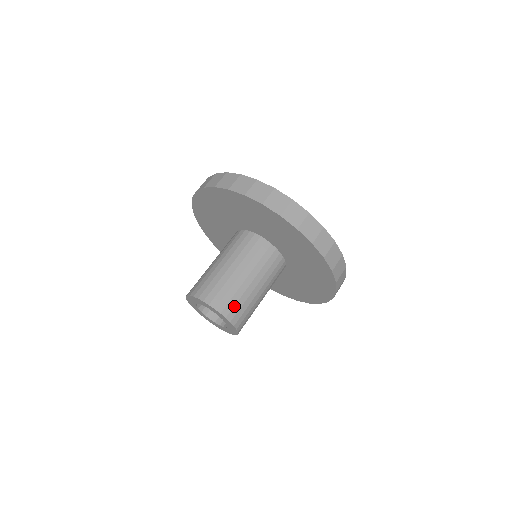
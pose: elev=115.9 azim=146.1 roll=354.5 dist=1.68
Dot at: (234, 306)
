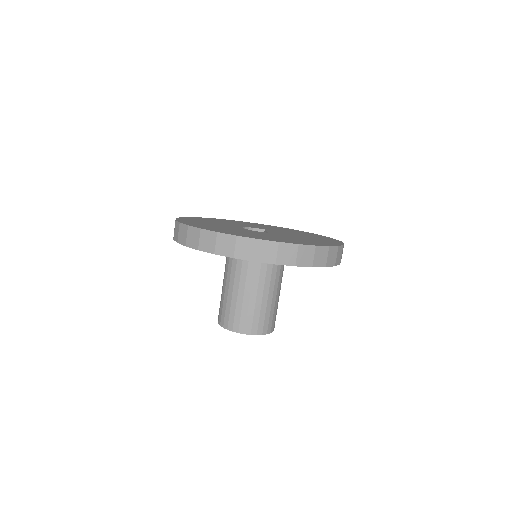
Dot at: (268, 322)
